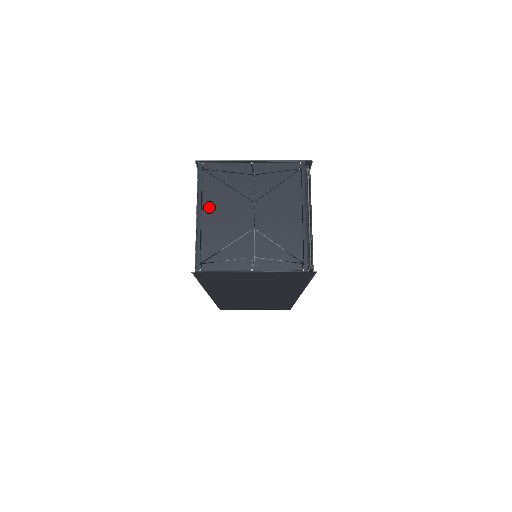
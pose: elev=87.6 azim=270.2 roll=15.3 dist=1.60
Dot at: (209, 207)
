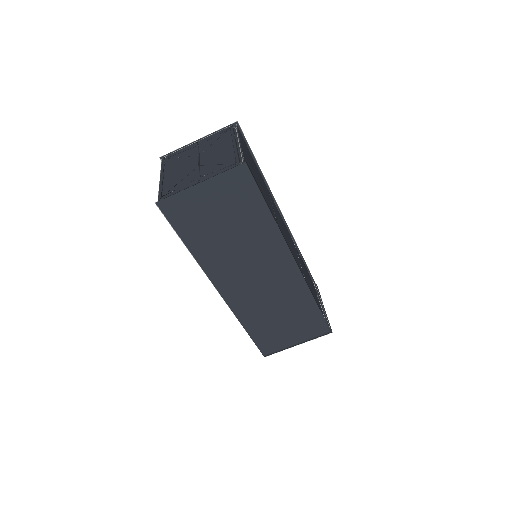
Dot at: (168, 171)
